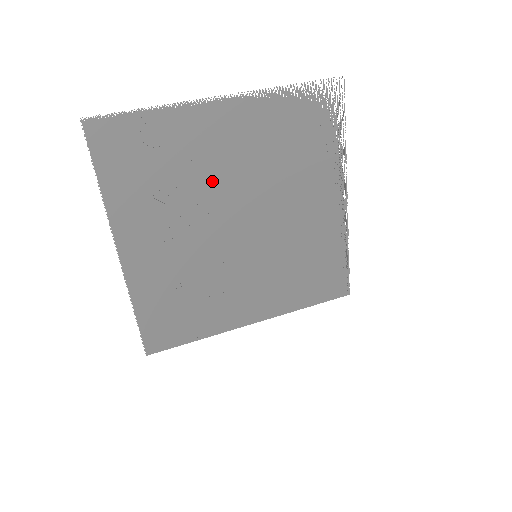
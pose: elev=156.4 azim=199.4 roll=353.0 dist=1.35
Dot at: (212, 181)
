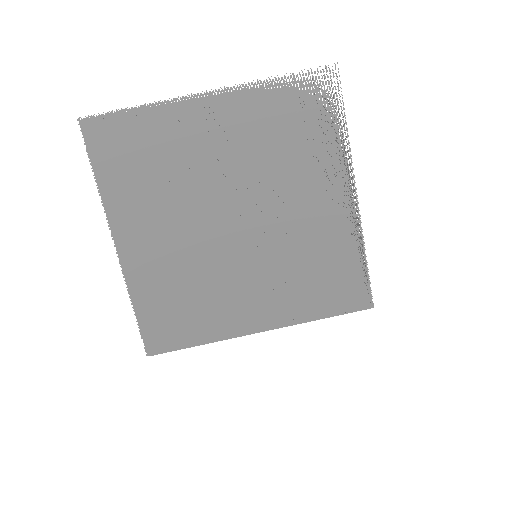
Dot at: (203, 176)
